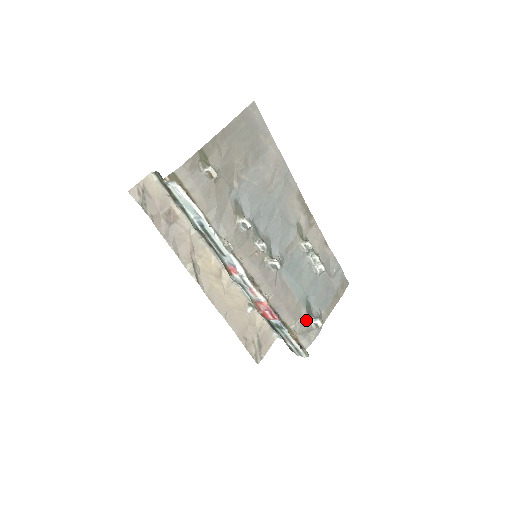
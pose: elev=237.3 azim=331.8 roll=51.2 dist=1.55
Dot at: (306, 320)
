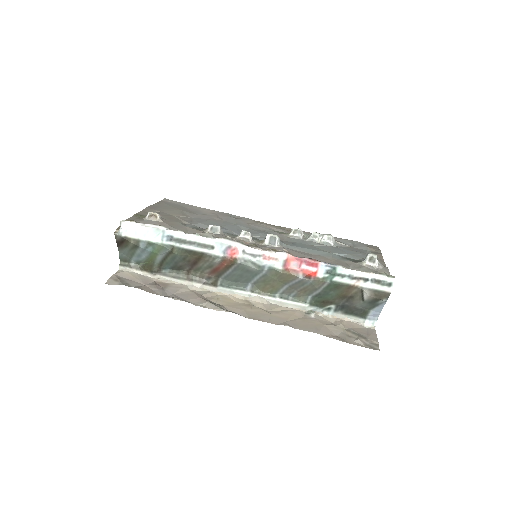
Dot at: (359, 265)
